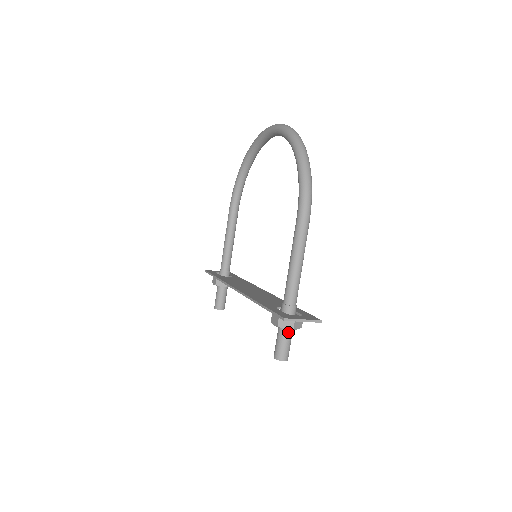
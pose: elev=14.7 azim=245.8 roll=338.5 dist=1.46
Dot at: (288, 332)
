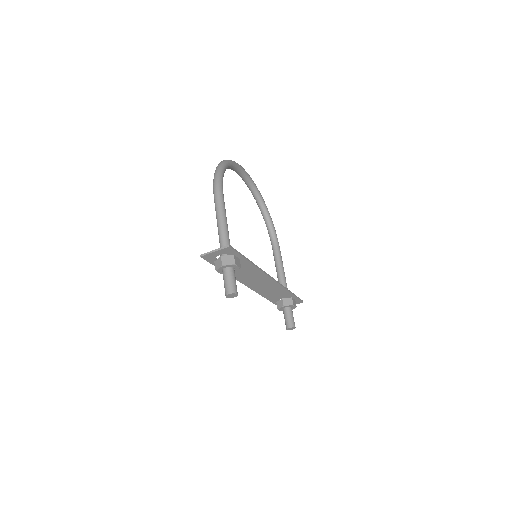
Dot at: (226, 271)
